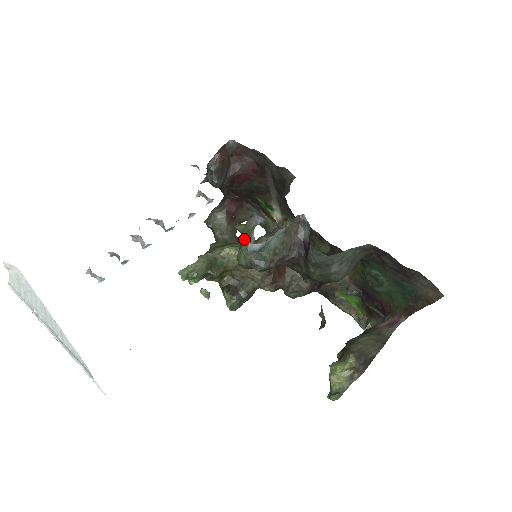
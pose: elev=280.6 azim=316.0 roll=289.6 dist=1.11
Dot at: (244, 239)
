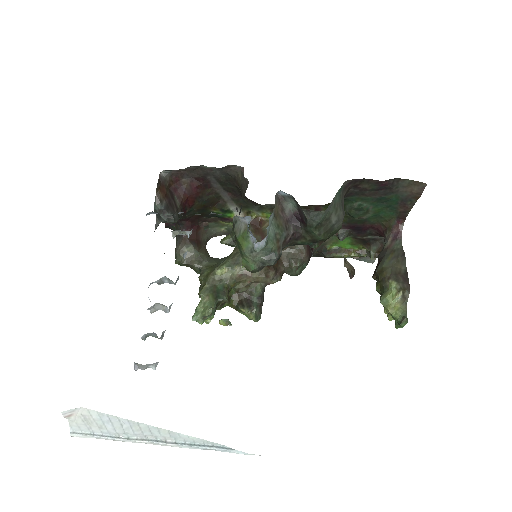
Dot at: (244, 245)
